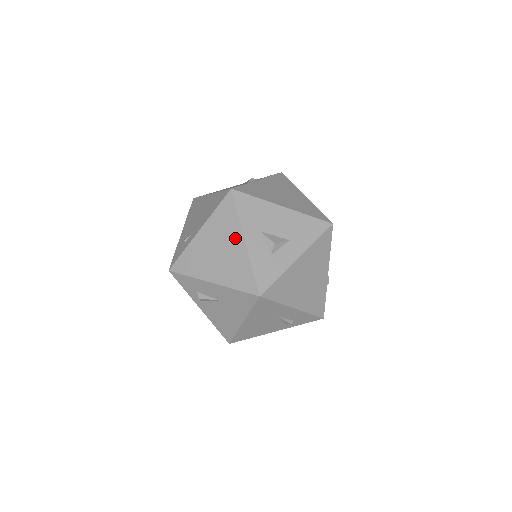
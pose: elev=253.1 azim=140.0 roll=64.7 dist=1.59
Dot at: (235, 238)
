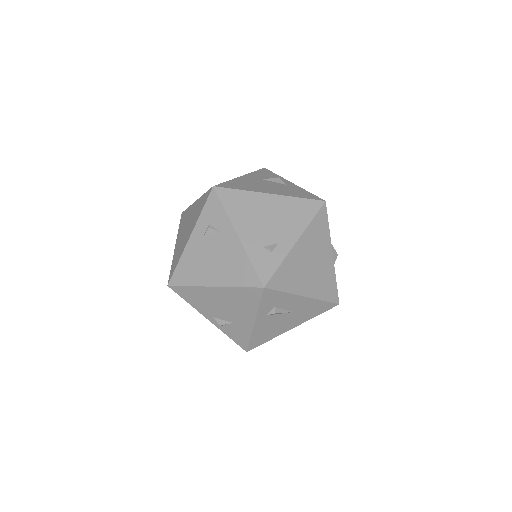
Dot at: (326, 251)
